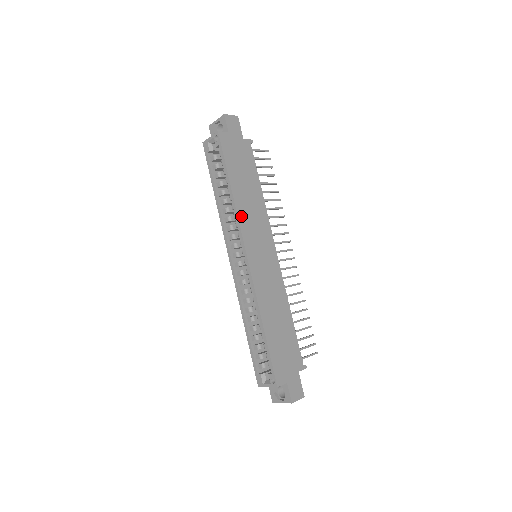
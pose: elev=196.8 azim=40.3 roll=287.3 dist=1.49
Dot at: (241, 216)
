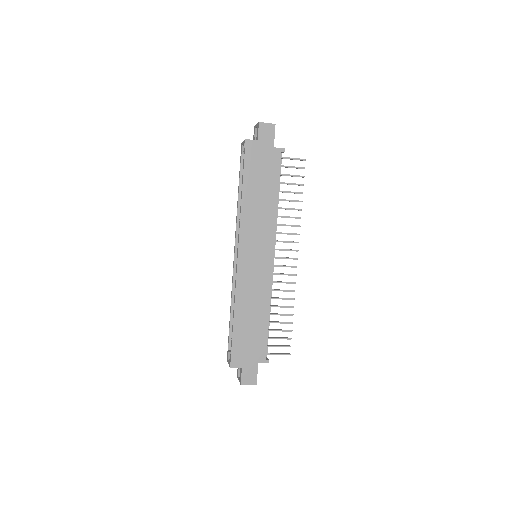
Dot at: (244, 220)
